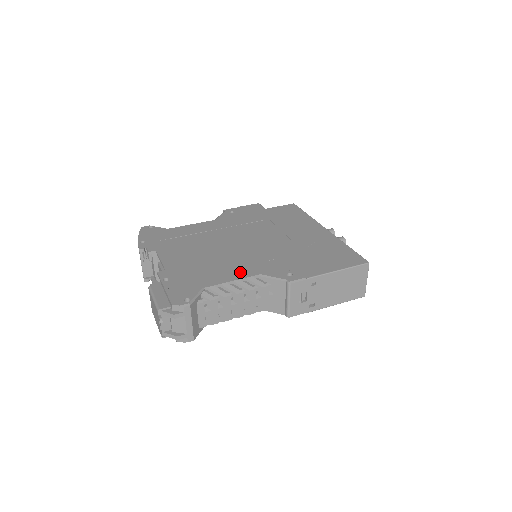
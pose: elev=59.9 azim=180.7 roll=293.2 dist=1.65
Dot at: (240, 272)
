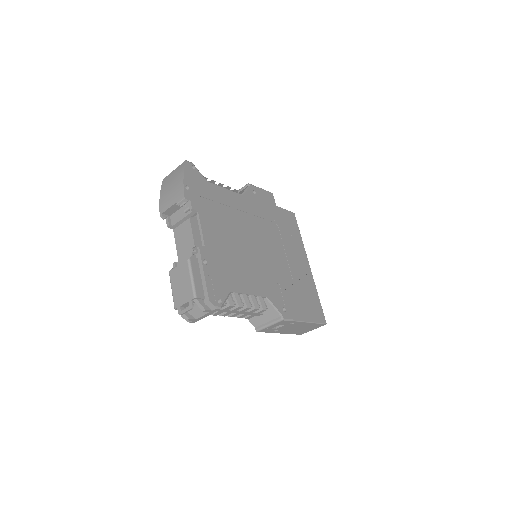
Dot at: (256, 286)
